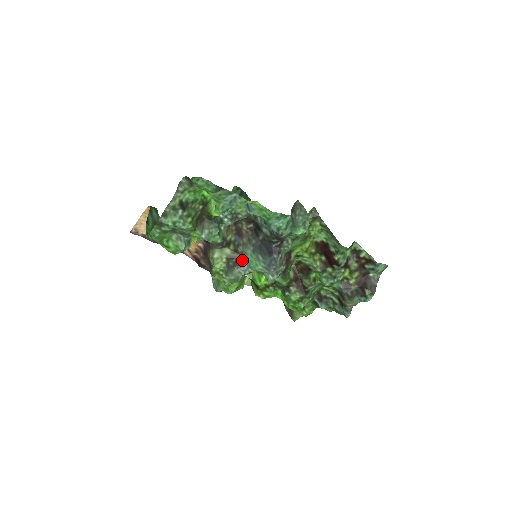
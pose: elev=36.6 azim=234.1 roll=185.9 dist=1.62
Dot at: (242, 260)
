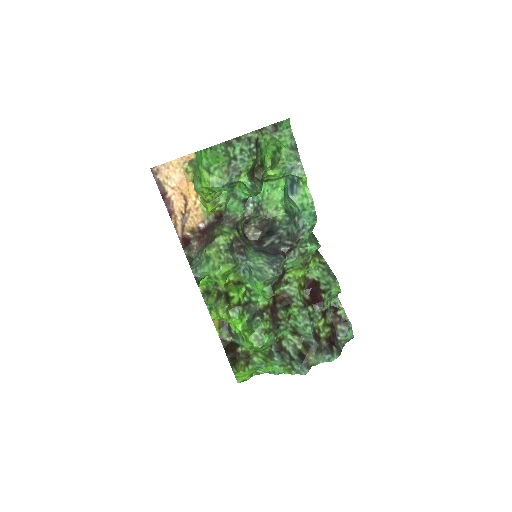
Dot at: (244, 250)
